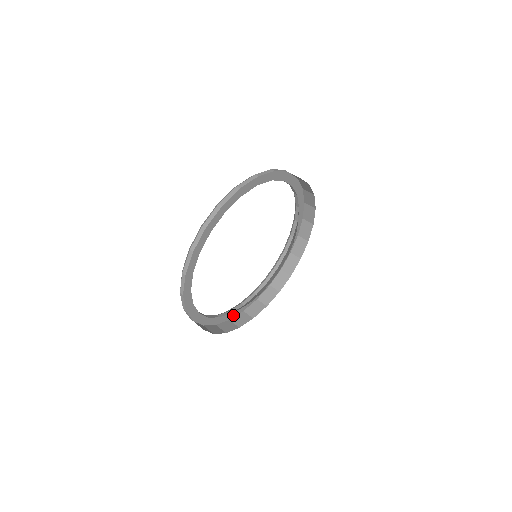
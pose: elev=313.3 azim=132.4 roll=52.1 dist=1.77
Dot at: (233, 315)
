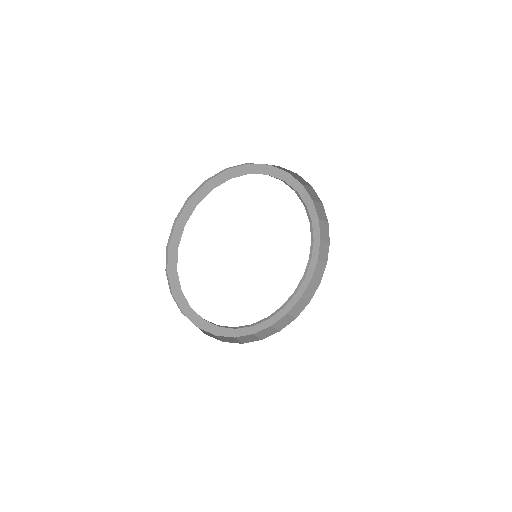
Dot at: (289, 307)
